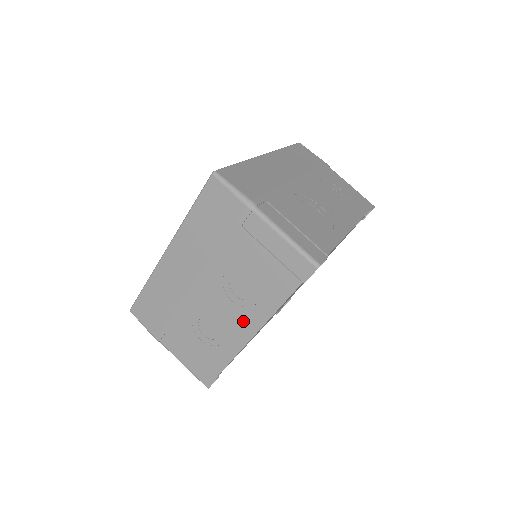
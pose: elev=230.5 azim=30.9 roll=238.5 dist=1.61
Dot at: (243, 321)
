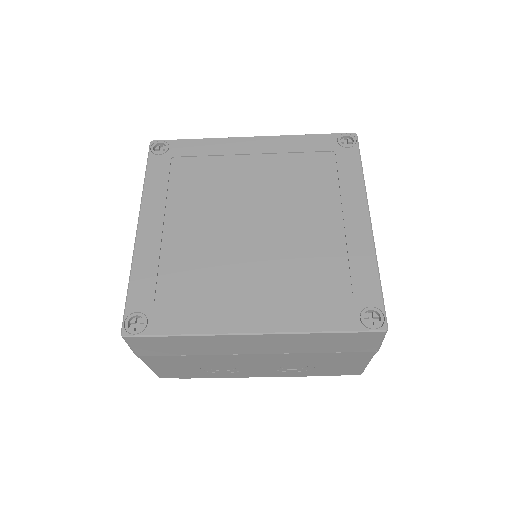
Dot at: (263, 373)
